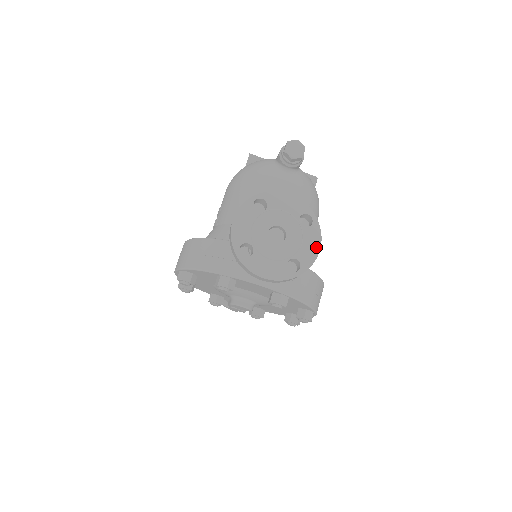
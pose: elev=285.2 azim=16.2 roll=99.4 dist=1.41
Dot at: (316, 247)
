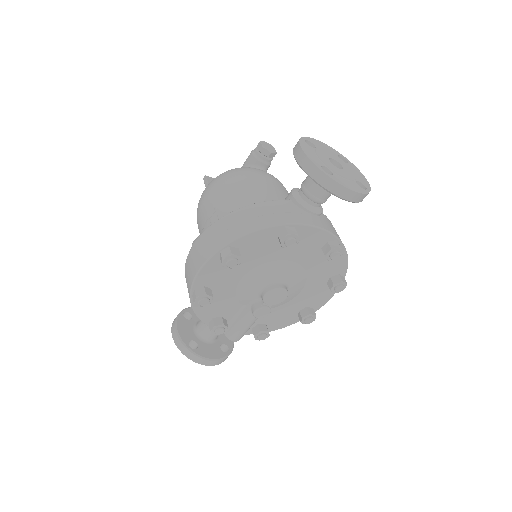
Dot at: (362, 176)
